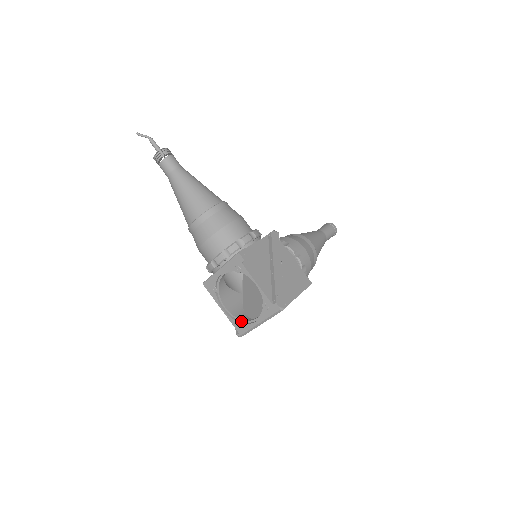
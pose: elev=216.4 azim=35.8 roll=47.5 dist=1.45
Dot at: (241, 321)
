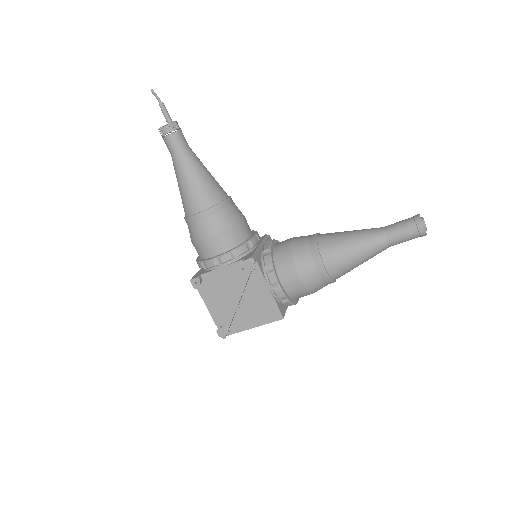
Dot at: occluded
